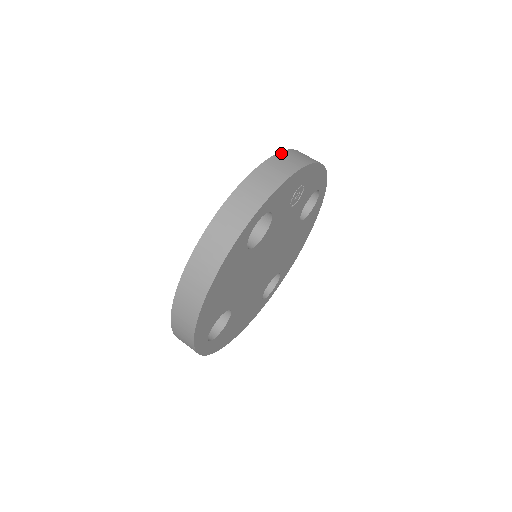
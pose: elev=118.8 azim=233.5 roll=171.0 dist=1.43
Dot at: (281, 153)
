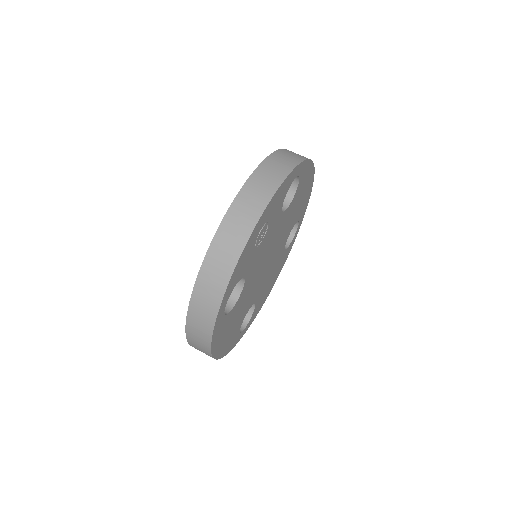
Dot at: (223, 223)
